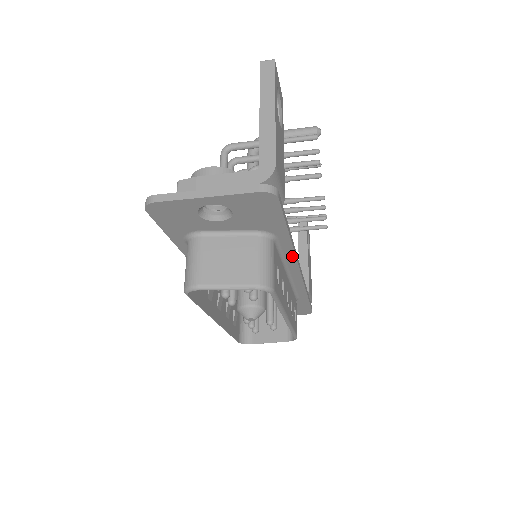
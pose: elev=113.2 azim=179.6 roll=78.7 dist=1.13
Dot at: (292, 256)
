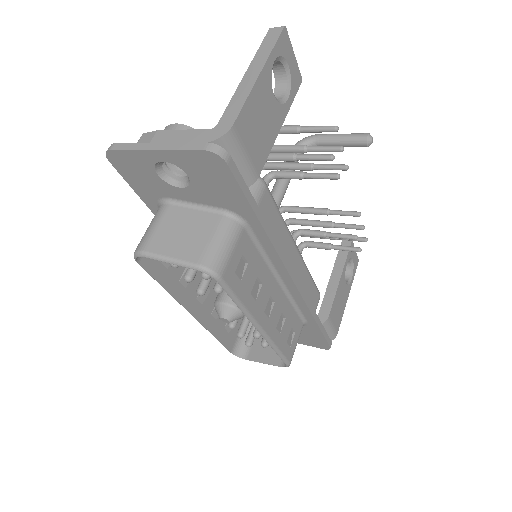
Dot at: (276, 256)
